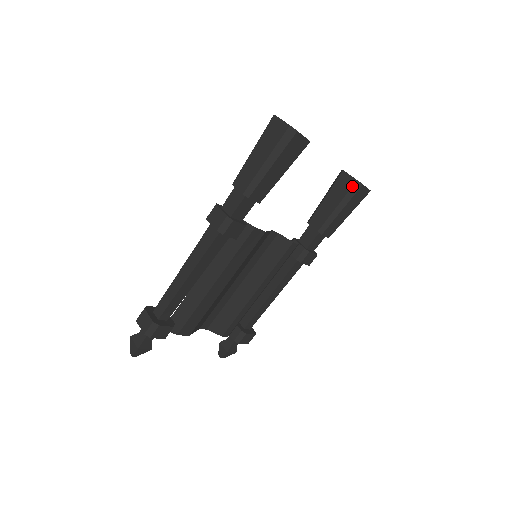
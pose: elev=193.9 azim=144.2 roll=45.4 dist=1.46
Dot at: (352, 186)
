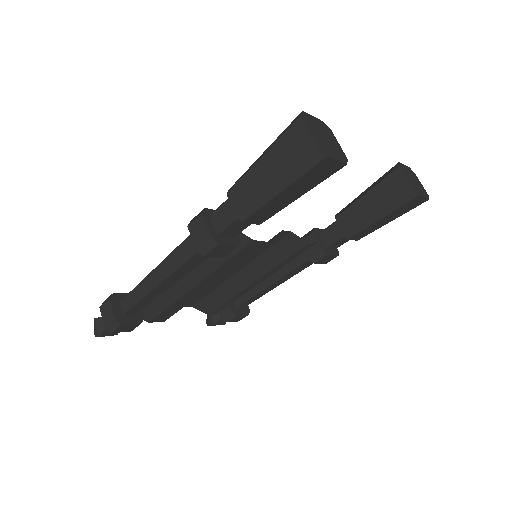
Dot at: (404, 194)
